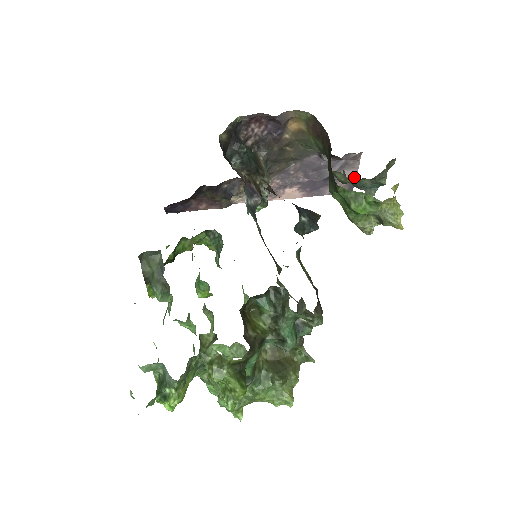
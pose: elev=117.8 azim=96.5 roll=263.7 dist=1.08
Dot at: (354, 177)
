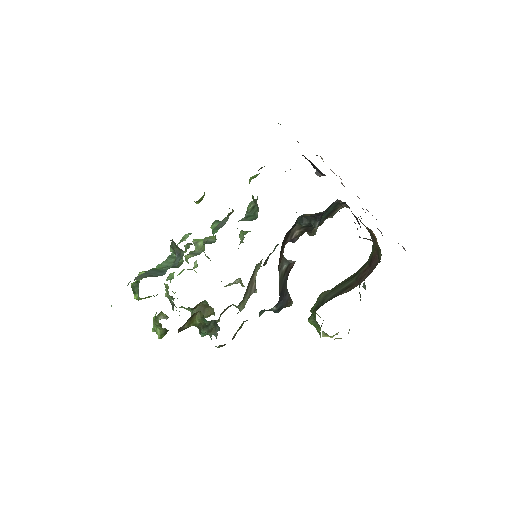
Dot at: occluded
